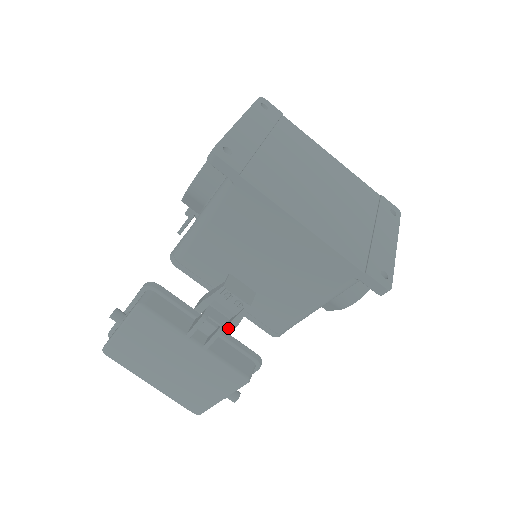
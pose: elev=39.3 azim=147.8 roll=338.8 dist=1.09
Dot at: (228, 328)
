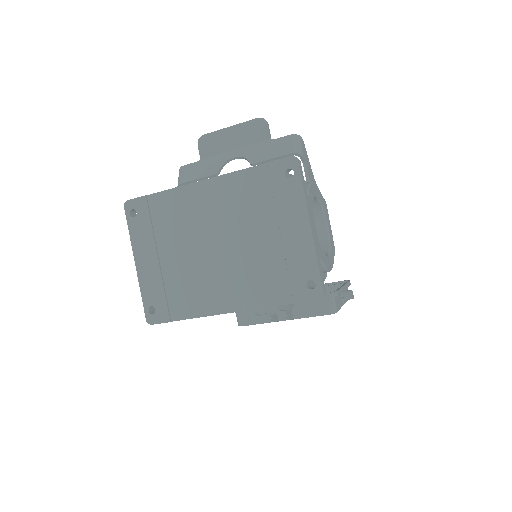
Dot at: occluded
